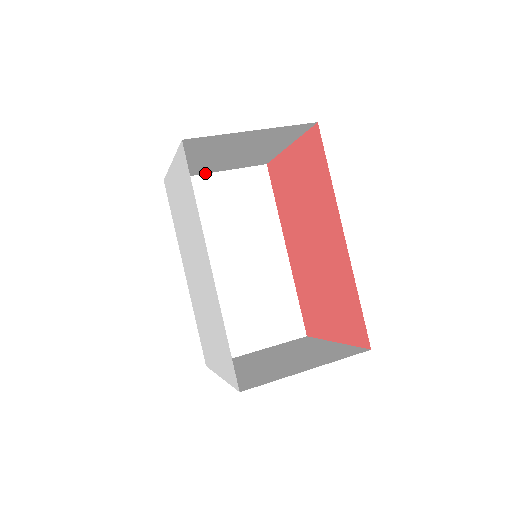
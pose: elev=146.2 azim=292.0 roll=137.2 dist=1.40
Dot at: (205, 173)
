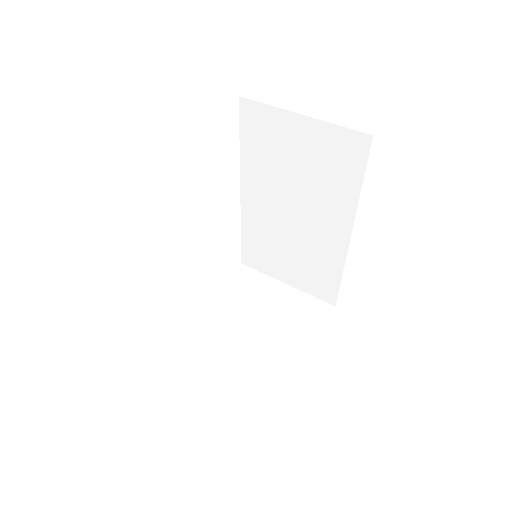
Dot at: (286, 110)
